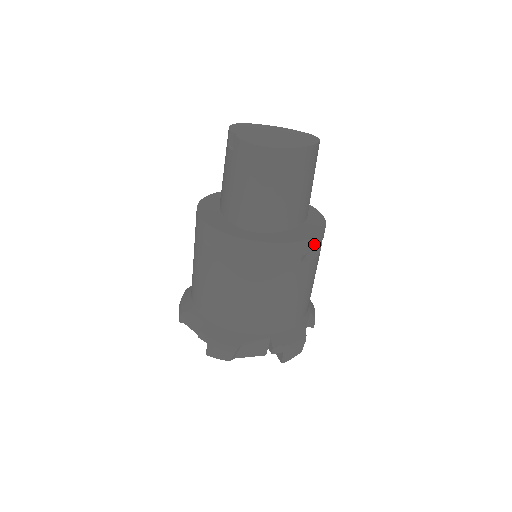
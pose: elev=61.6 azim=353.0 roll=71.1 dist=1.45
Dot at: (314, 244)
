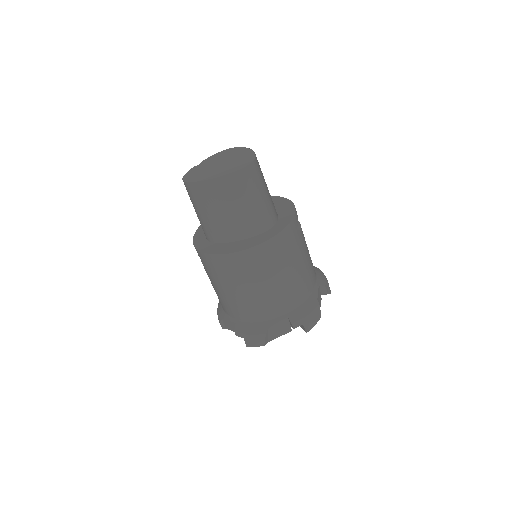
Dot at: (236, 259)
